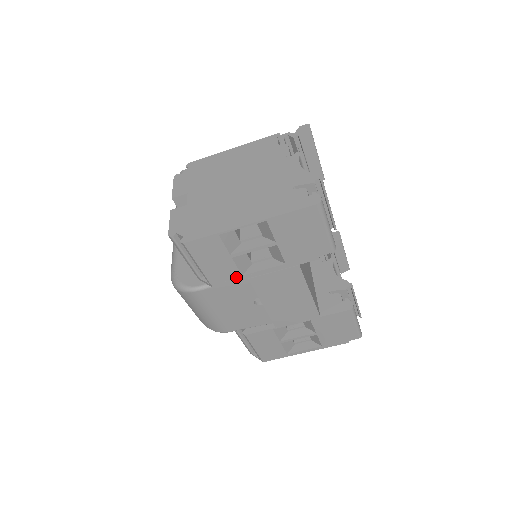
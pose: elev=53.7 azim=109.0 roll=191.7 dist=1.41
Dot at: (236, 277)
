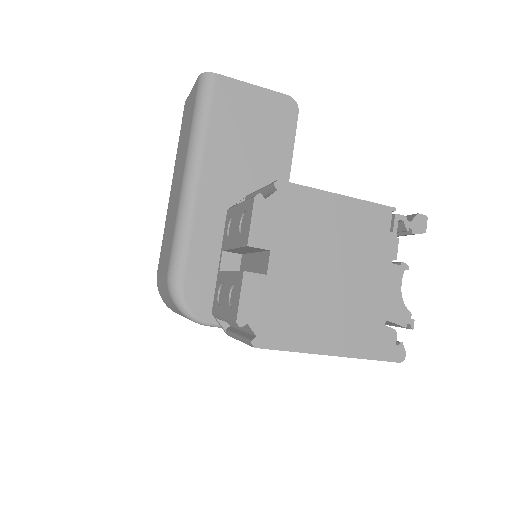
Dot at: occluded
